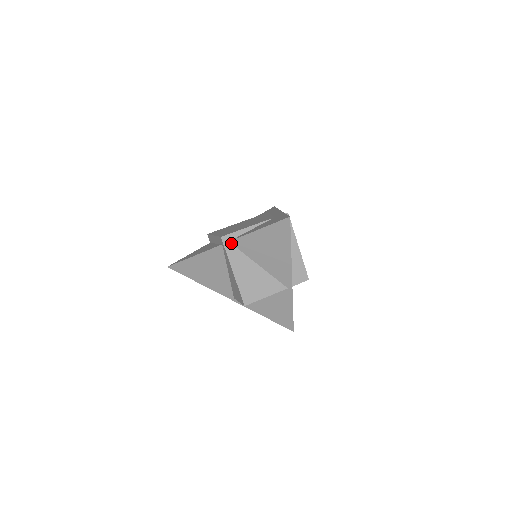
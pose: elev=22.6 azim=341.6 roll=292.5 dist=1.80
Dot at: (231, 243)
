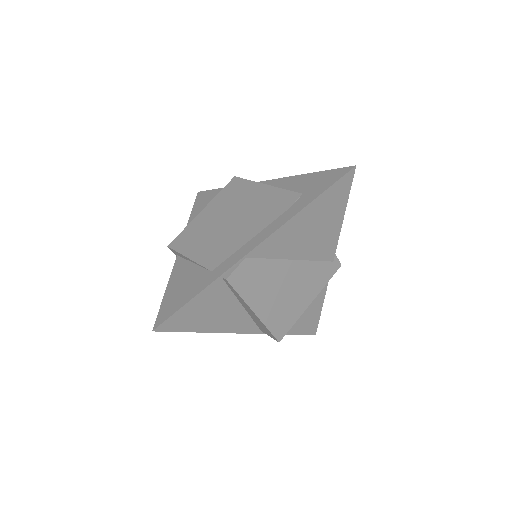
Dot at: occluded
